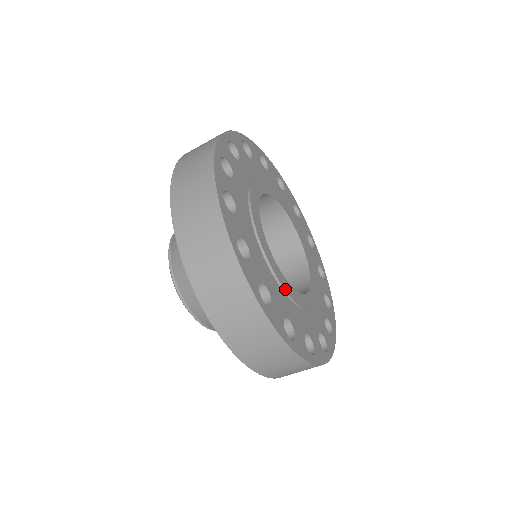
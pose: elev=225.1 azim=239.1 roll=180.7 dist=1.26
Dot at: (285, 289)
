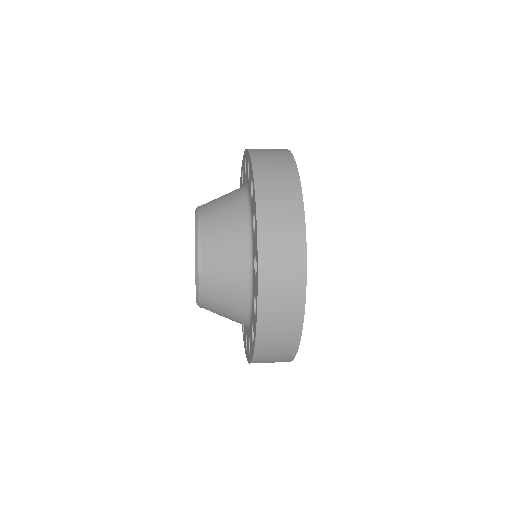
Dot at: occluded
